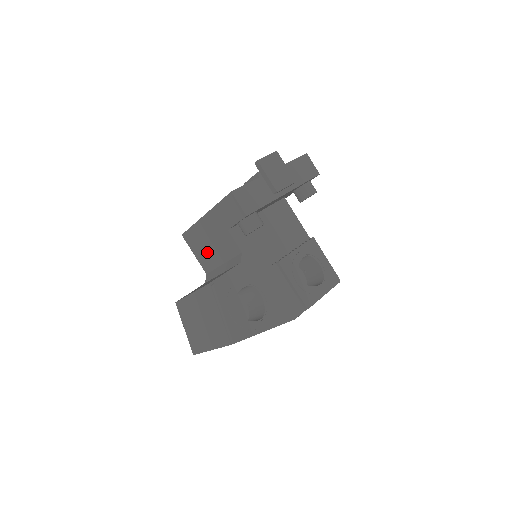
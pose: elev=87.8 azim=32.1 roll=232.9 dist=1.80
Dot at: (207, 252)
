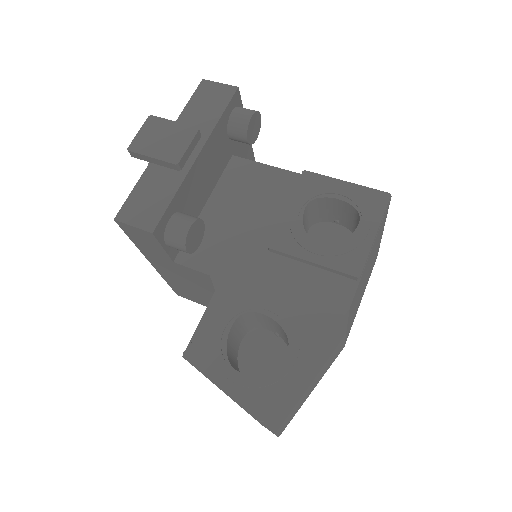
Dot at: (203, 297)
